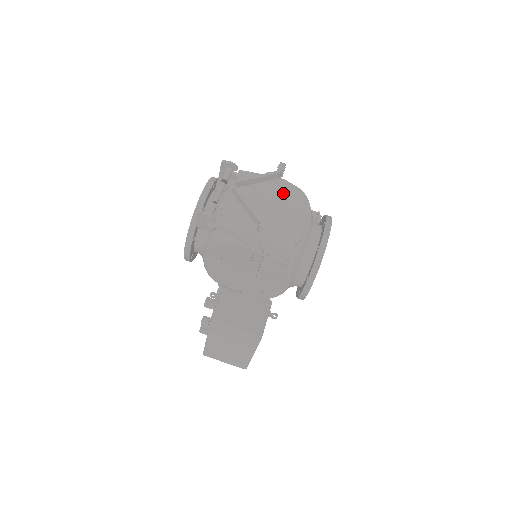
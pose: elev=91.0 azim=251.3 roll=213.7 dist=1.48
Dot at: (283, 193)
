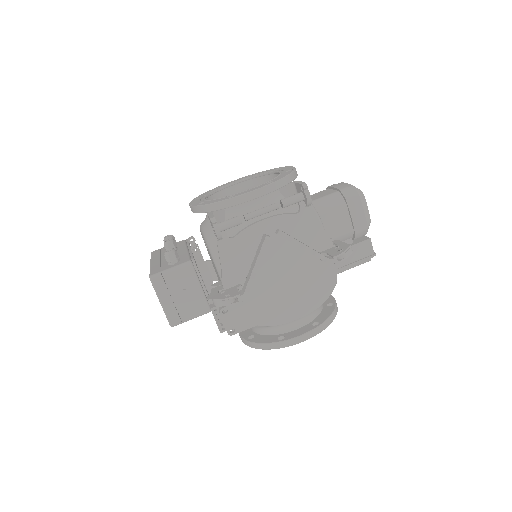
Dot at: (316, 270)
